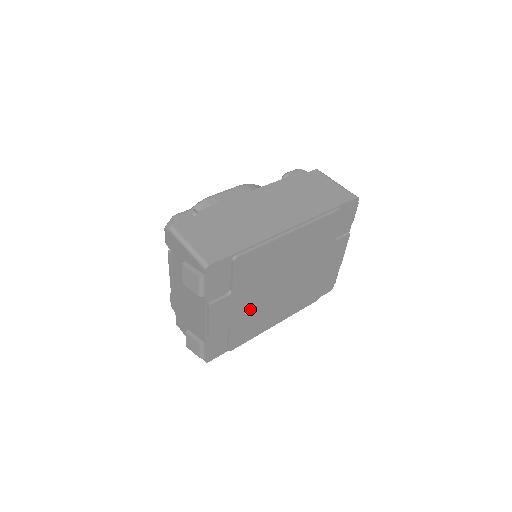
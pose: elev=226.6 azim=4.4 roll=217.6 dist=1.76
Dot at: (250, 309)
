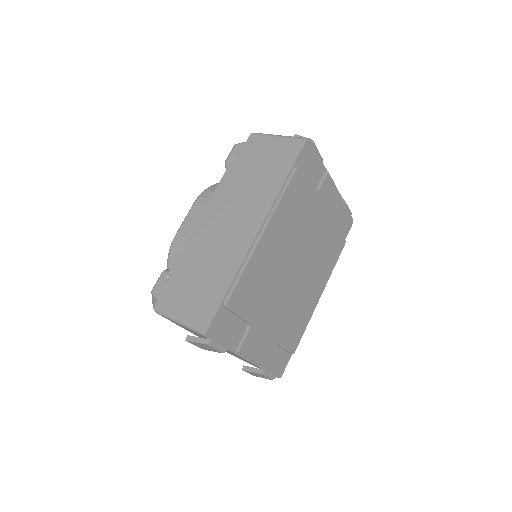
Dot at: (282, 315)
